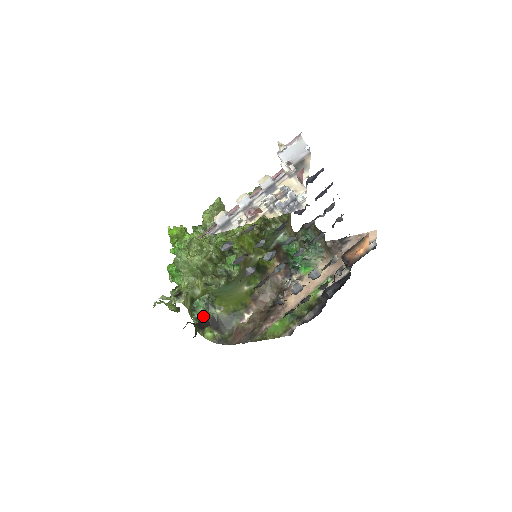
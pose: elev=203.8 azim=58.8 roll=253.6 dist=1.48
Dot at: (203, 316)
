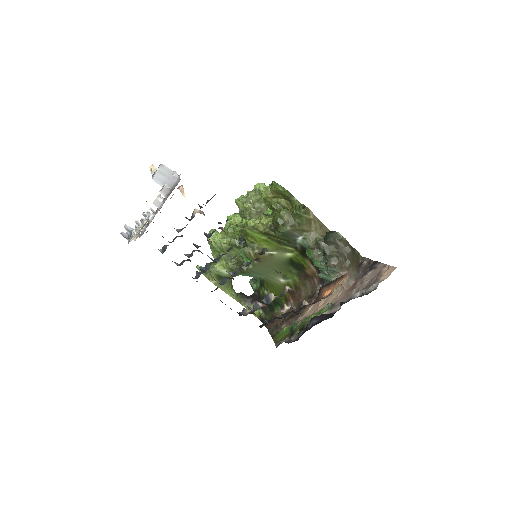
Dot at: (256, 291)
